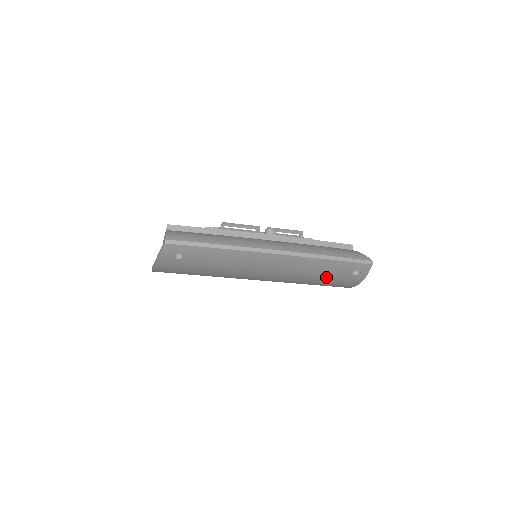
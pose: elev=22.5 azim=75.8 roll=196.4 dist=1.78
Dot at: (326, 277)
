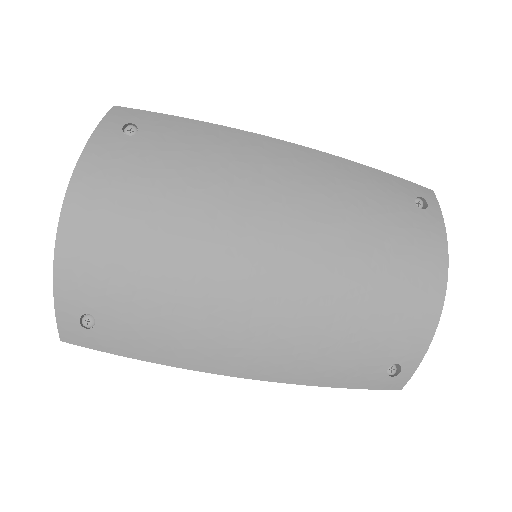
Dot at: (381, 213)
